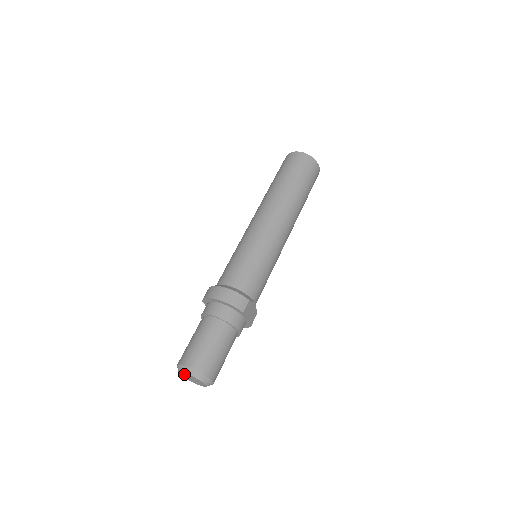
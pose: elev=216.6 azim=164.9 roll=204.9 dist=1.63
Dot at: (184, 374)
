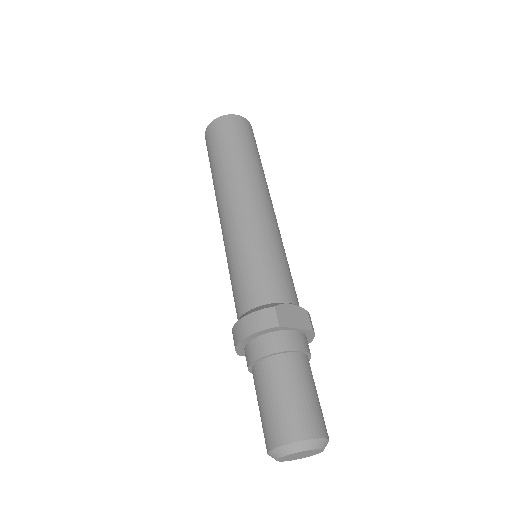
Dot at: (283, 459)
